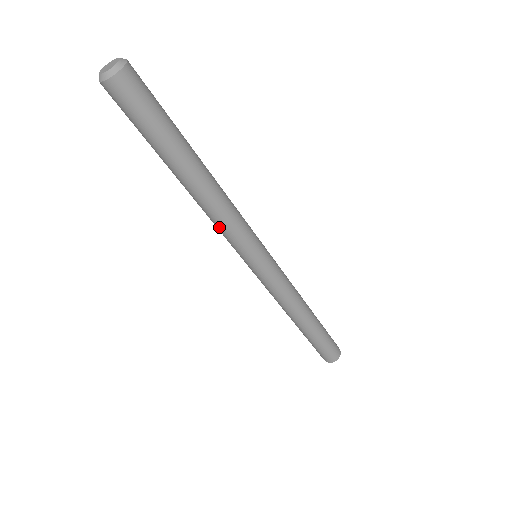
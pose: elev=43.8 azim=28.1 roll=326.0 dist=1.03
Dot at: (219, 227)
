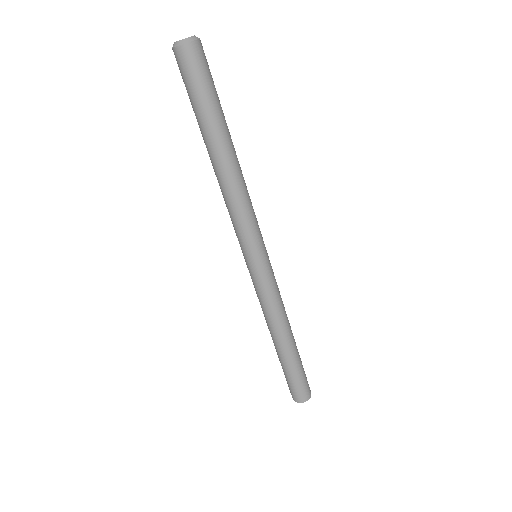
Dot at: (236, 211)
